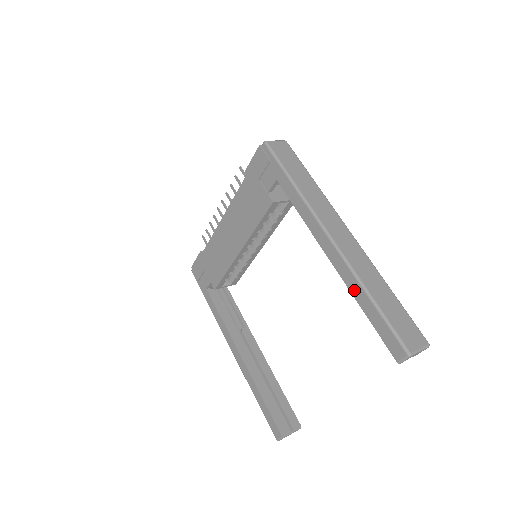
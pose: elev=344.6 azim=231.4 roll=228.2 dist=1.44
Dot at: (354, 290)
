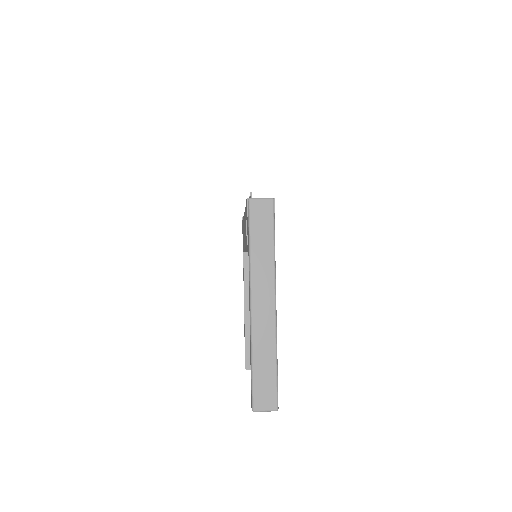
Dot at: (250, 349)
